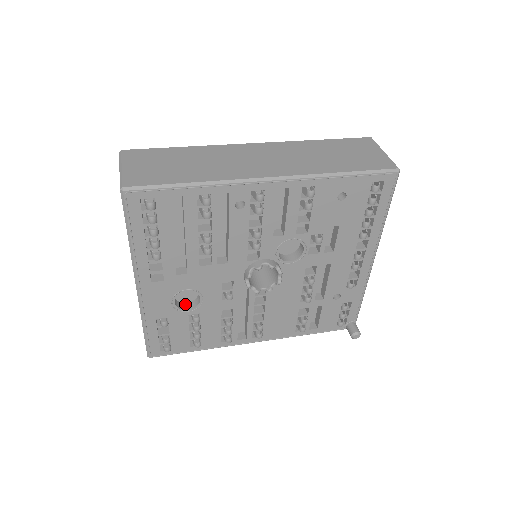
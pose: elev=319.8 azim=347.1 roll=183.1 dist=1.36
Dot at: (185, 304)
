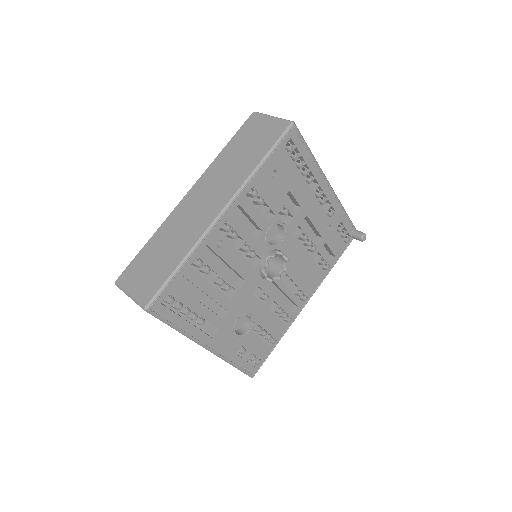
Dot at: (243, 328)
